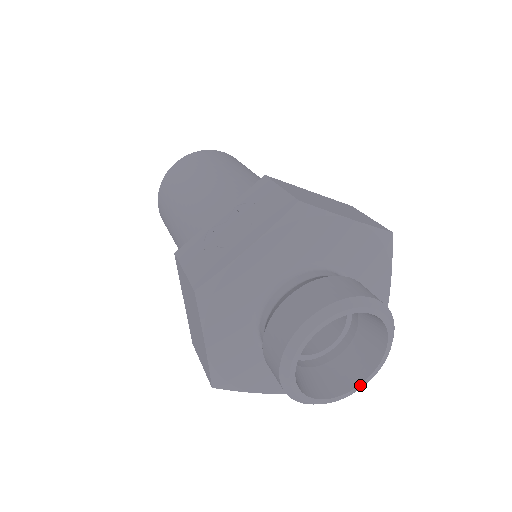
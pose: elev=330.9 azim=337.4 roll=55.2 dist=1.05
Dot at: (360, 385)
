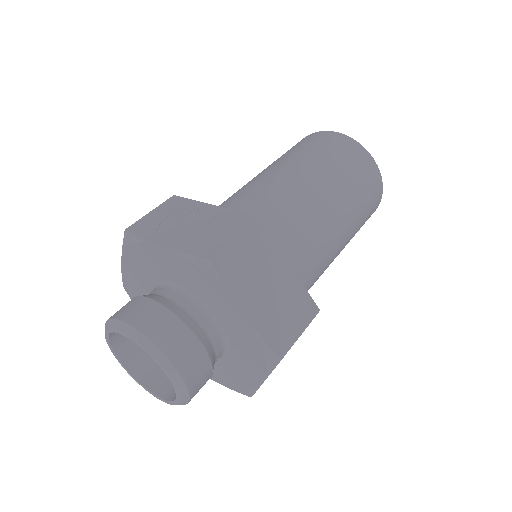
Dot at: (153, 394)
